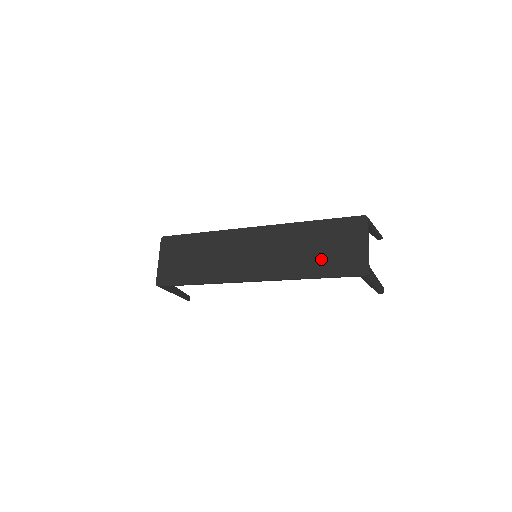
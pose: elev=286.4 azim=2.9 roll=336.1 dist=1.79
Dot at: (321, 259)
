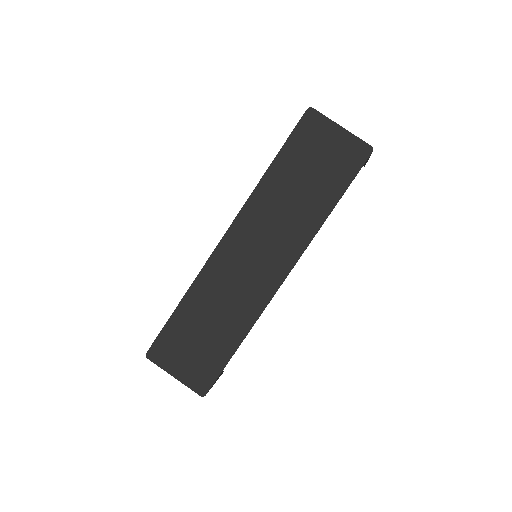
Dot at: (320, 185)
